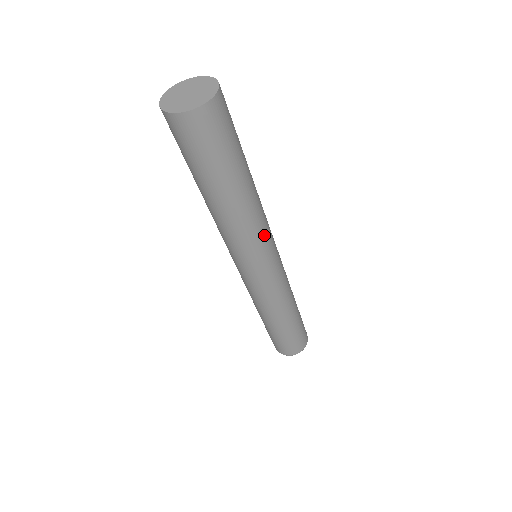
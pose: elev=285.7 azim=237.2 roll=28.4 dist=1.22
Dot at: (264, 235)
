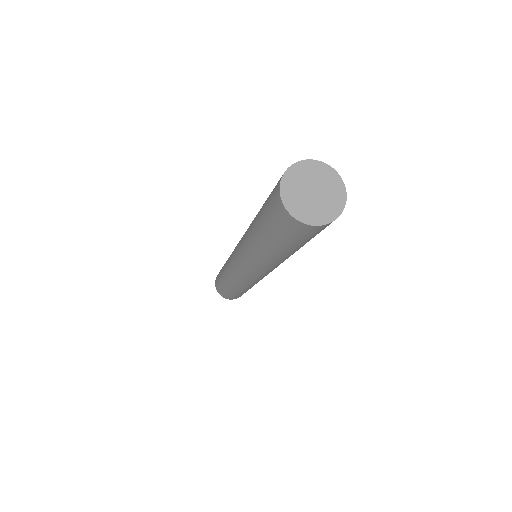
Dot at: (269, 269)
